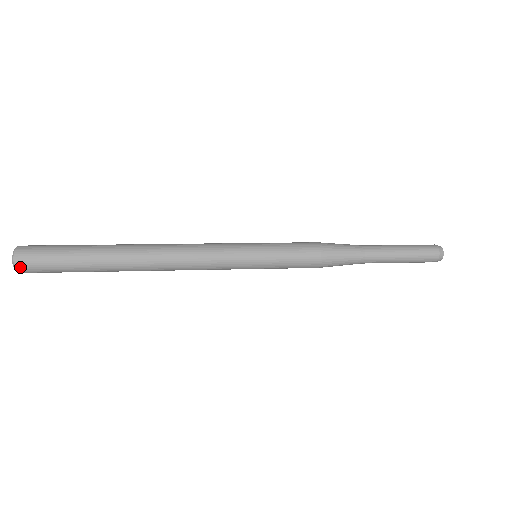
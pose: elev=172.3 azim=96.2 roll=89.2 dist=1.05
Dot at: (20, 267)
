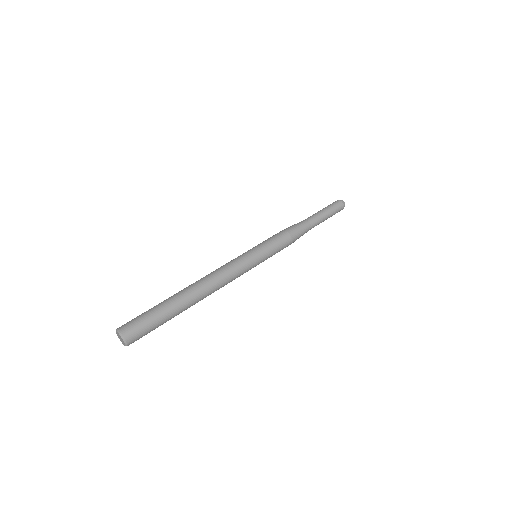
Dot at: (130, 342)
